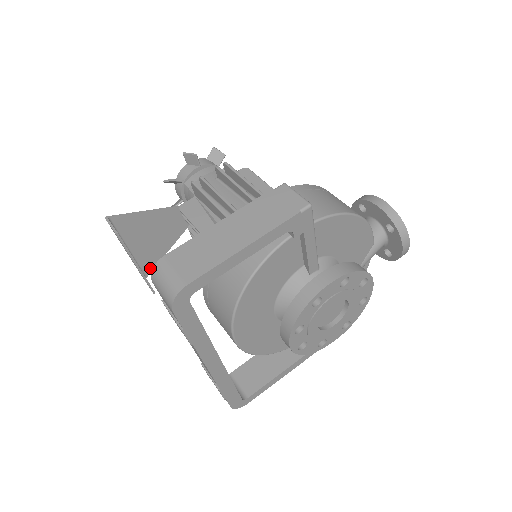
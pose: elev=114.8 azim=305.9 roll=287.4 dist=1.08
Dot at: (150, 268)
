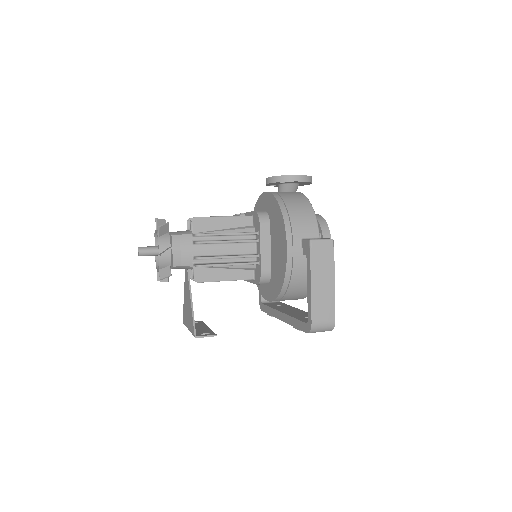
Dot at: occluded
